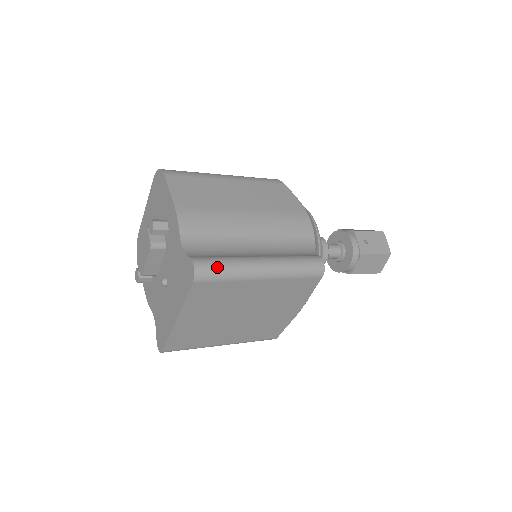
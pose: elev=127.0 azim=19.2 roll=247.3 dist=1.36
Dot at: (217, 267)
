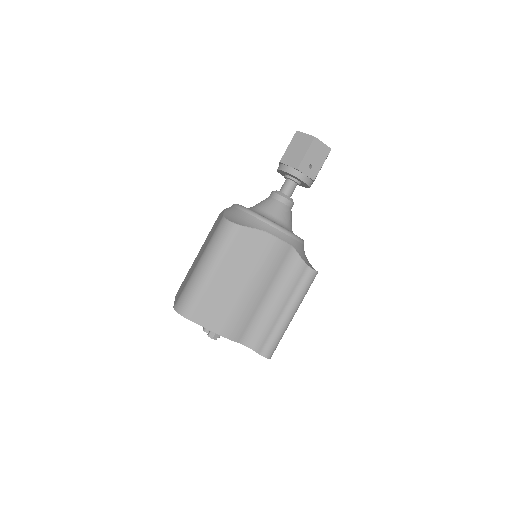
Dot at: (274, 345)
